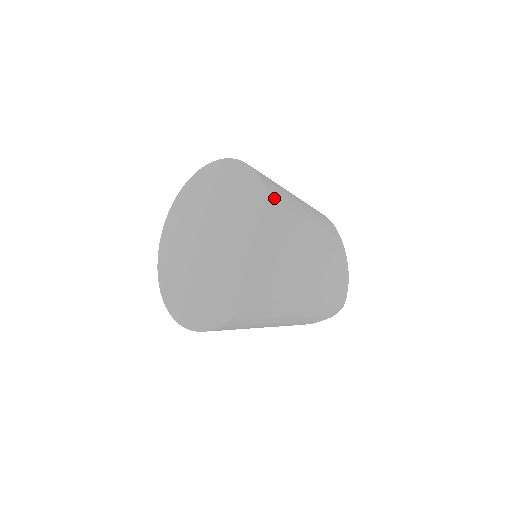
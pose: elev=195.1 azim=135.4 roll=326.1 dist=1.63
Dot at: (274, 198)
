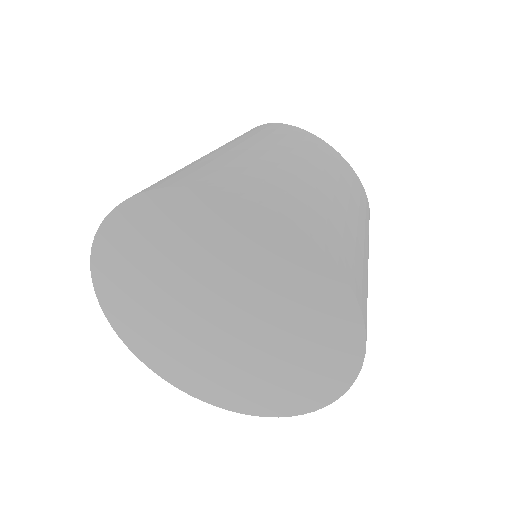
Dot at: (359, 291)
